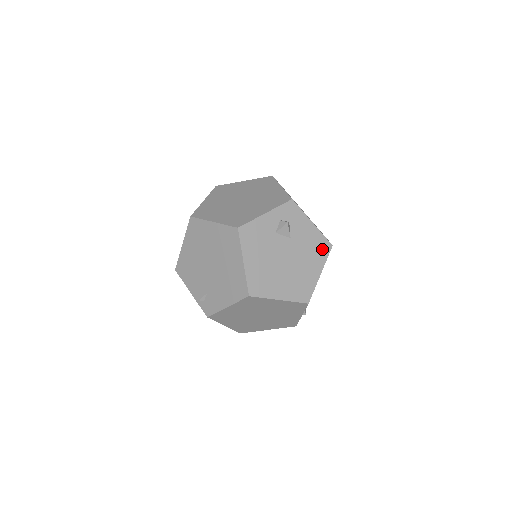
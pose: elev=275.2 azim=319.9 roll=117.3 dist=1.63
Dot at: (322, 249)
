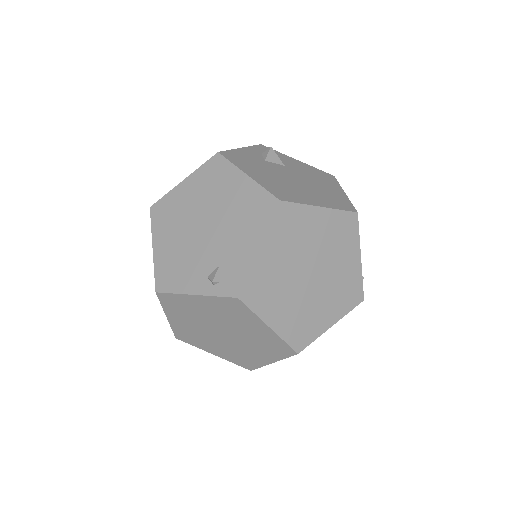
Dot at: (326, 177)
